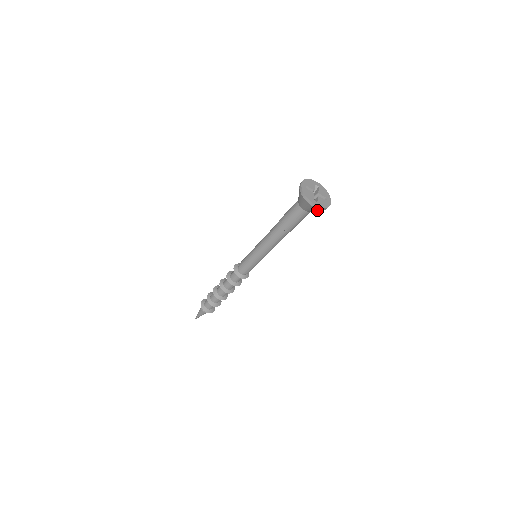
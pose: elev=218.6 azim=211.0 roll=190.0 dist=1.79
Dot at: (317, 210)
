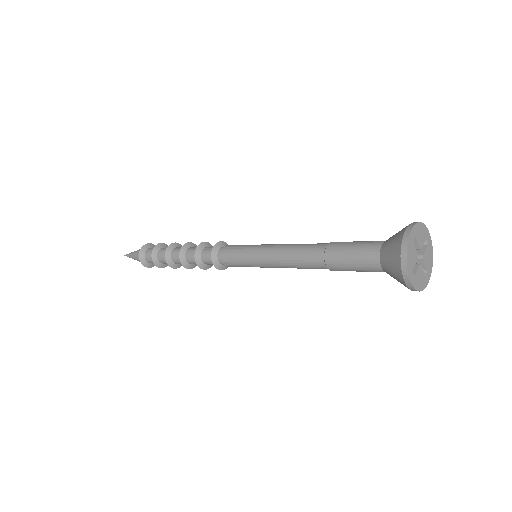
Dot at: (403, 284)
